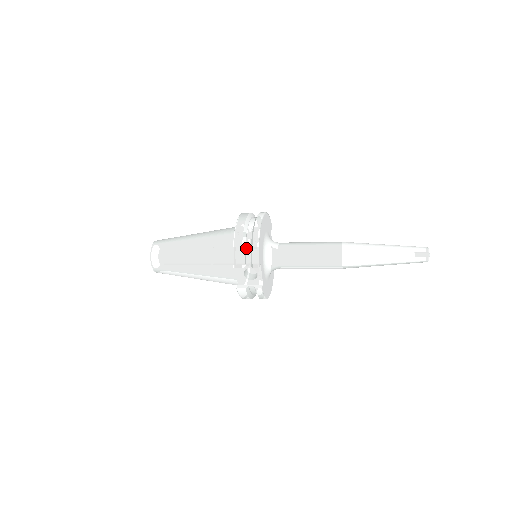
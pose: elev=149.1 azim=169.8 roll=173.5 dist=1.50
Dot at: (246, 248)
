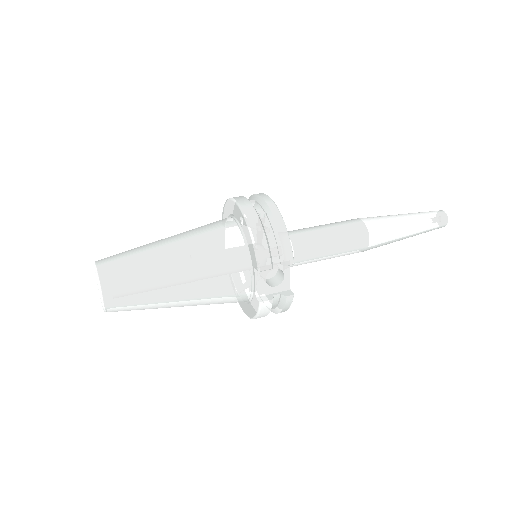
Dot at: (268, 240)
